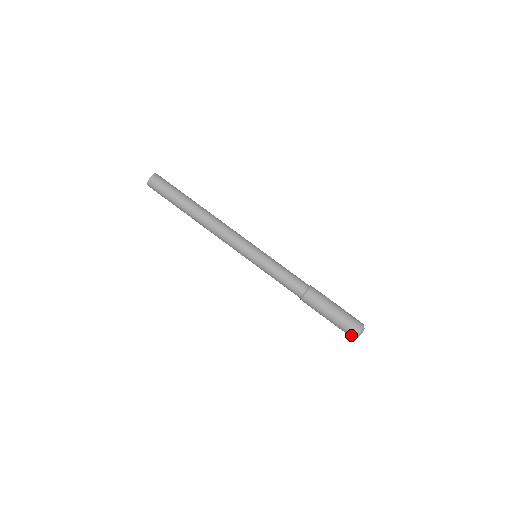
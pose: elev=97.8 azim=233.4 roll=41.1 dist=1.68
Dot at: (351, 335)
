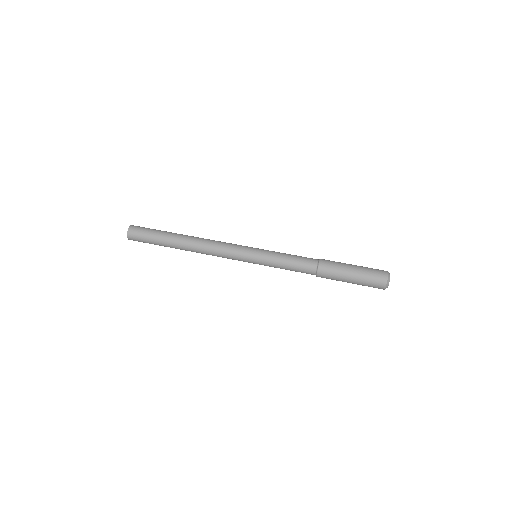
Dot at: occluded
